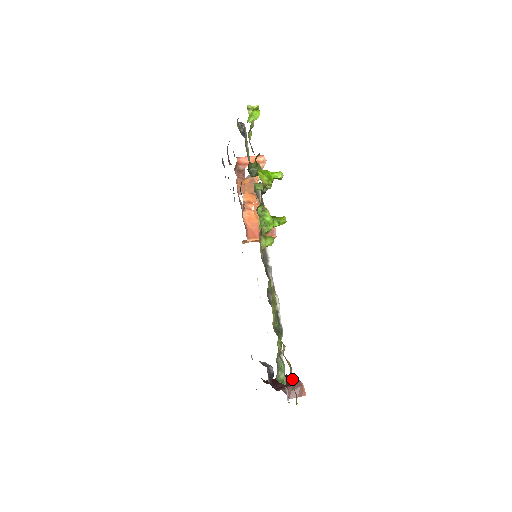
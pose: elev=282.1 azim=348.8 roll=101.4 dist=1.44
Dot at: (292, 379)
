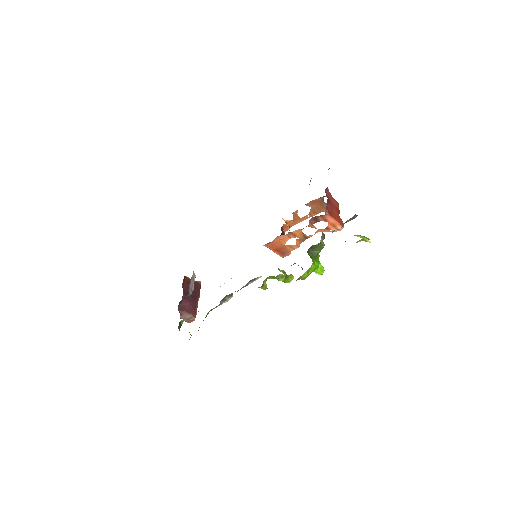
Dot at: occluded
